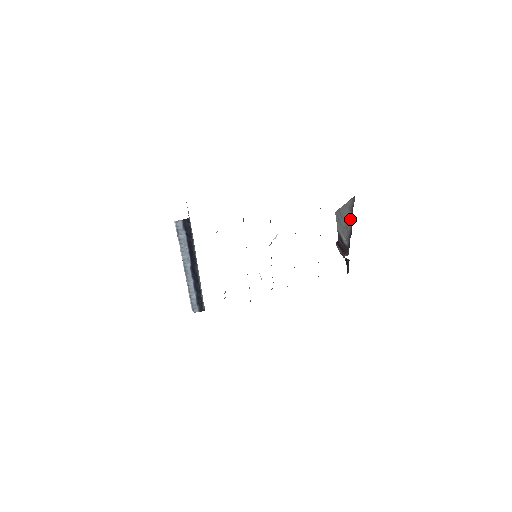
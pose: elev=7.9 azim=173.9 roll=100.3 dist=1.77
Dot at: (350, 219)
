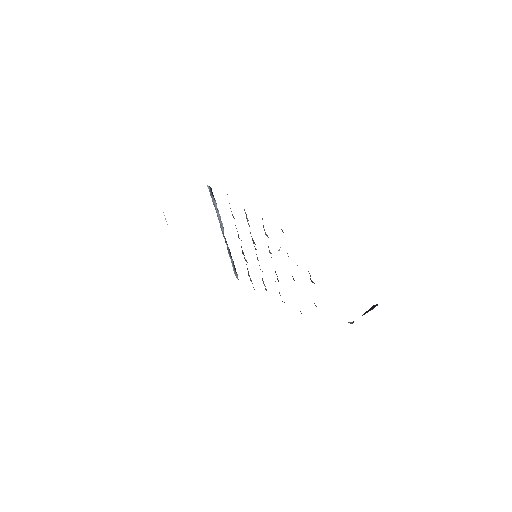
Dot at: occluded
